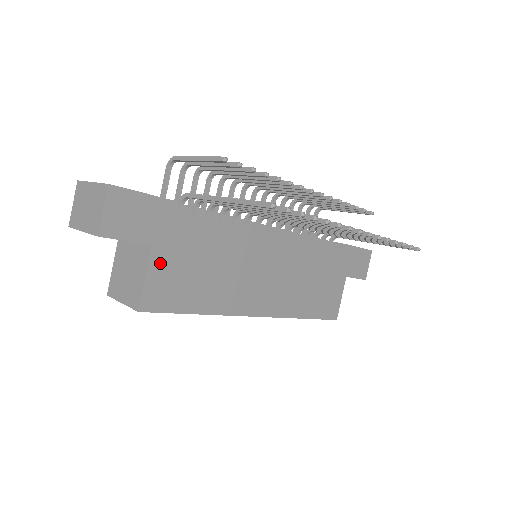
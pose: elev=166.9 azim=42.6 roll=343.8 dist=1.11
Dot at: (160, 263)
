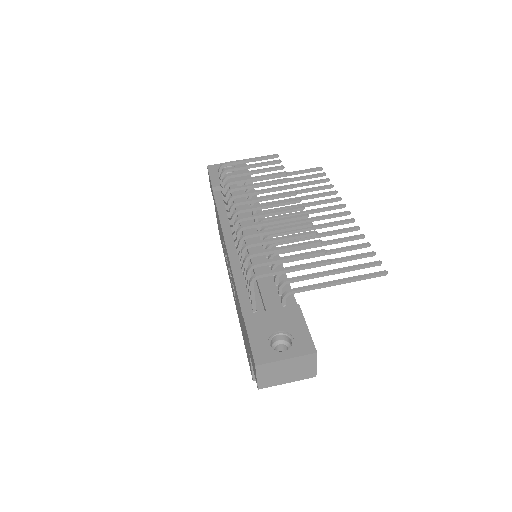
Dot at: occluded
